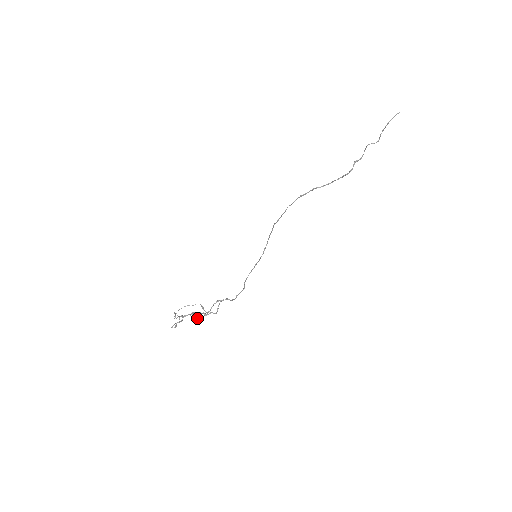
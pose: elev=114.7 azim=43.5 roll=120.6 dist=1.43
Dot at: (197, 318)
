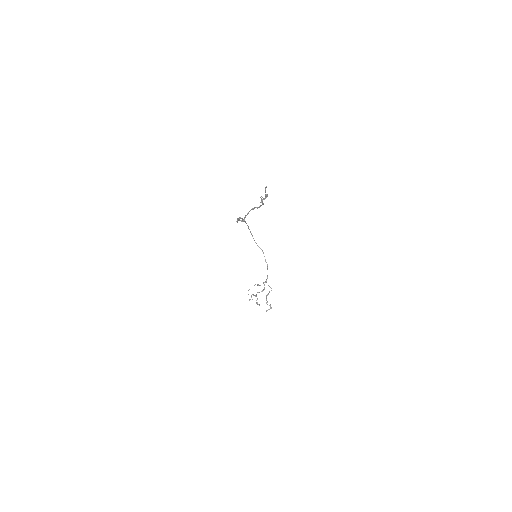
Dot at: occluded
